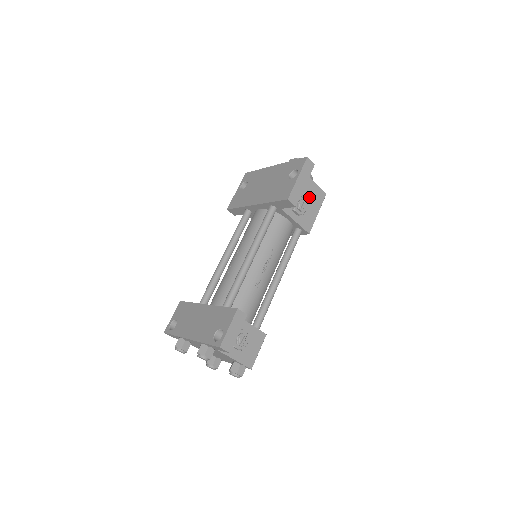
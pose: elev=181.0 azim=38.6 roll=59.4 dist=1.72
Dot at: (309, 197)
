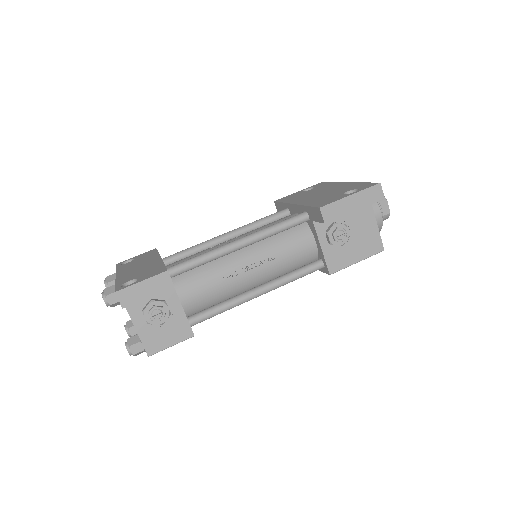
Dot at: (359, 236)
